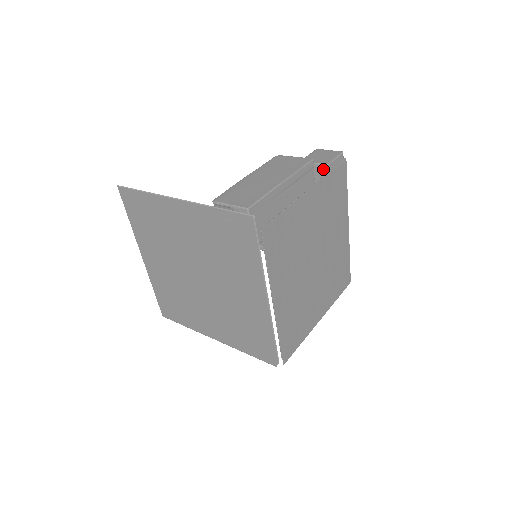
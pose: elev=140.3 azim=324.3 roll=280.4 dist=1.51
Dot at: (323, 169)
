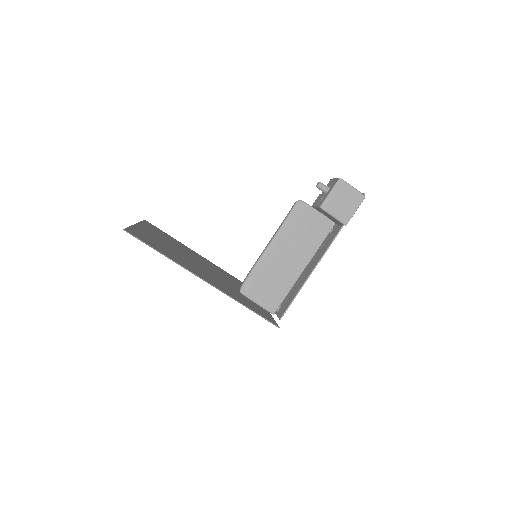
Dot at: (340, 223)
